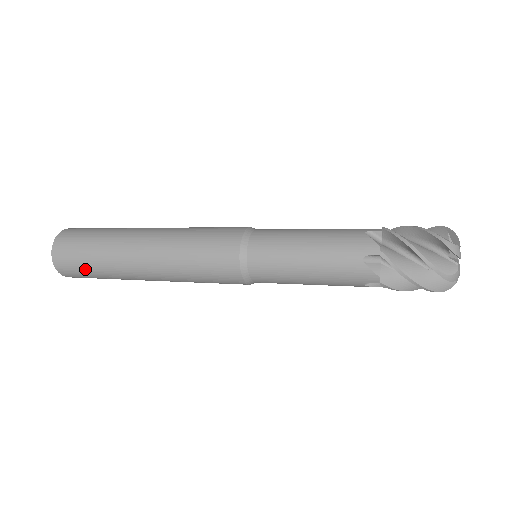
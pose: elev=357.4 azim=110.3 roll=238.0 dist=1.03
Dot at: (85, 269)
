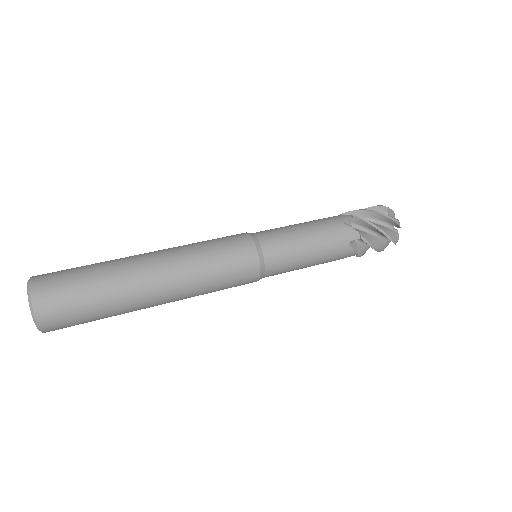
Dot at: occluded
